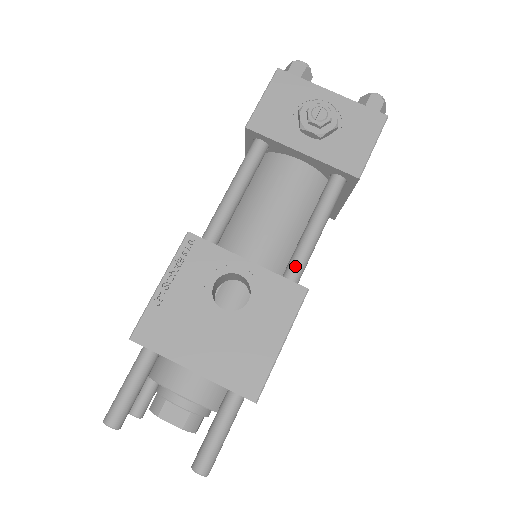
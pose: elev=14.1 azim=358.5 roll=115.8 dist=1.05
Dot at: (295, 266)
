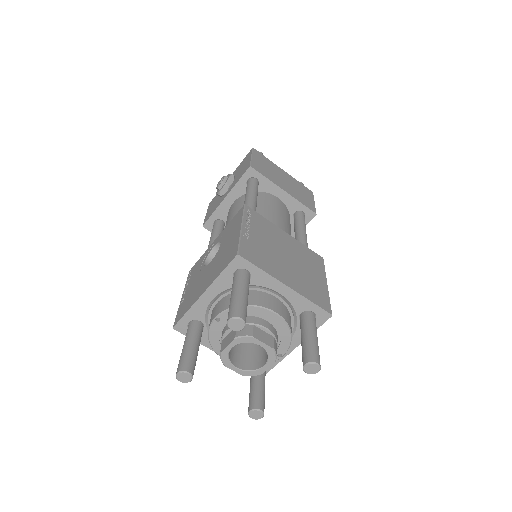
Dot at: occluded
